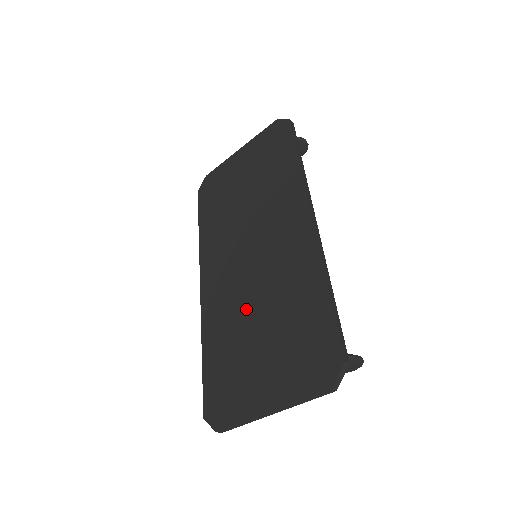
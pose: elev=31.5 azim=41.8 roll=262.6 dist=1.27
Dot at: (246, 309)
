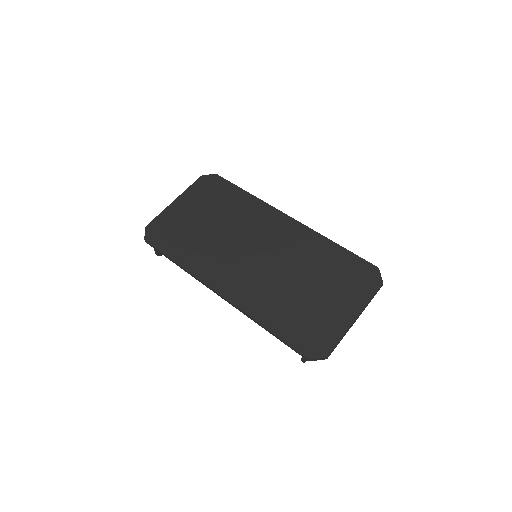
Dot at: (284, 283)
